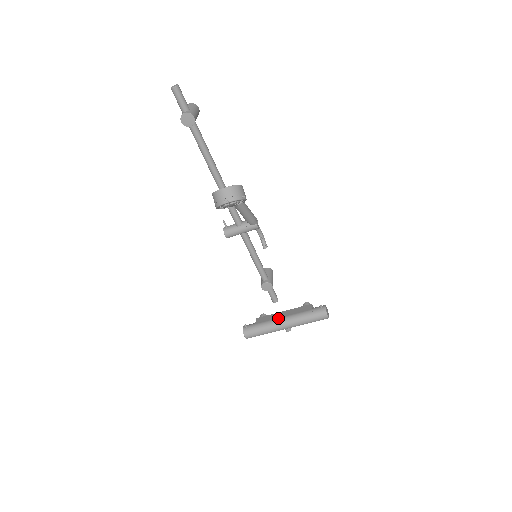
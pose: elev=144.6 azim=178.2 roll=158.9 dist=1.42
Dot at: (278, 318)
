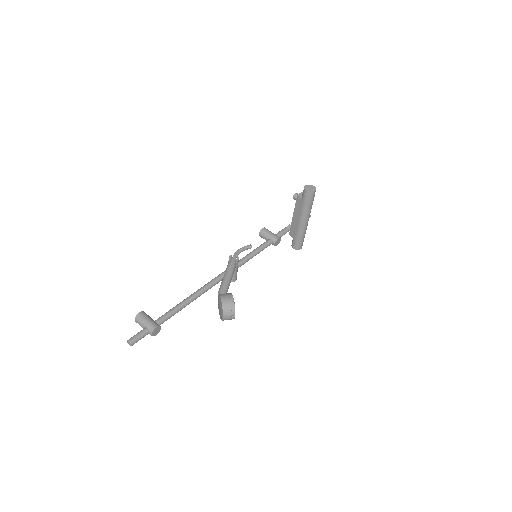
Dot at: (298, 225)
